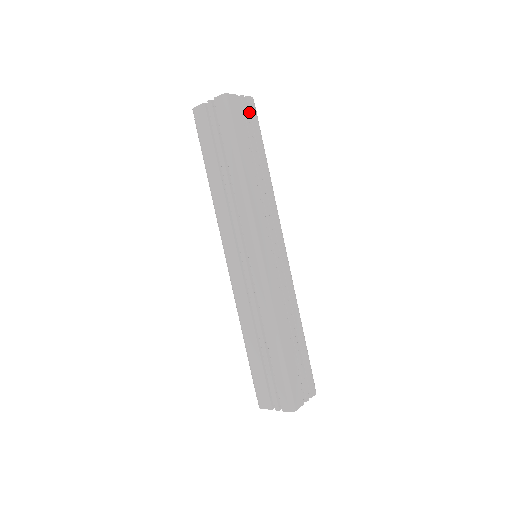
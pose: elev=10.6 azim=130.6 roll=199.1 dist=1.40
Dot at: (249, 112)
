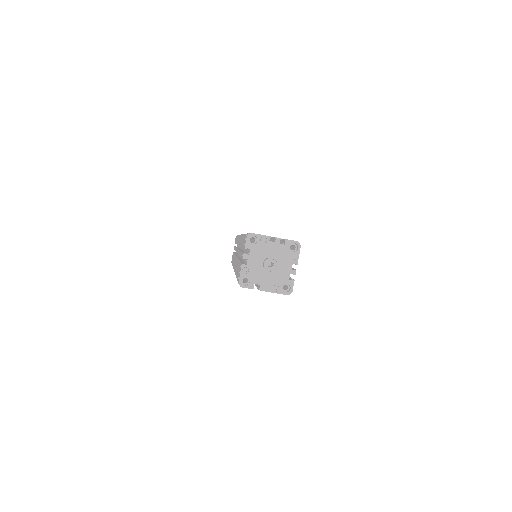
Dot at: occluded
